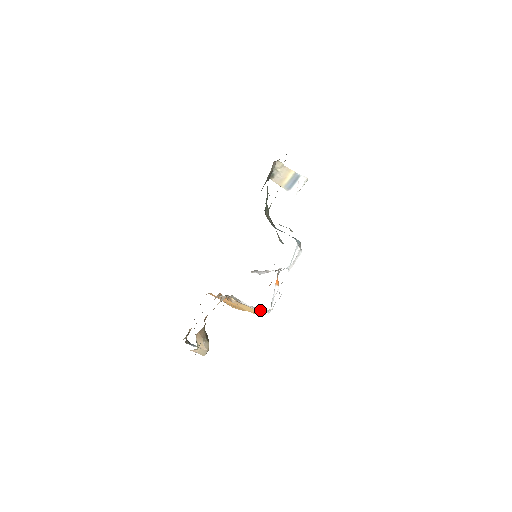
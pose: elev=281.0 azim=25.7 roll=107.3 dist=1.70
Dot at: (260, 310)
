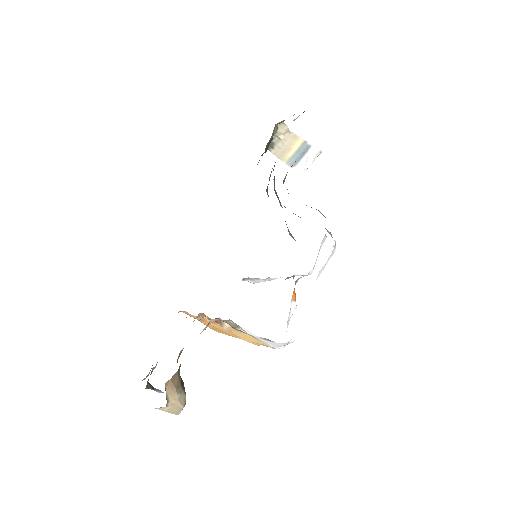
Dot at: (273, 343)
